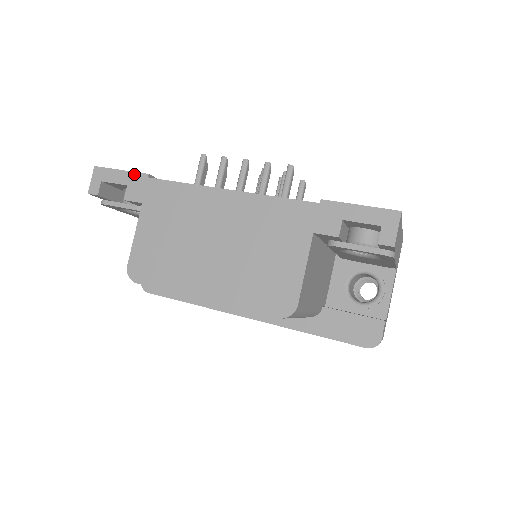
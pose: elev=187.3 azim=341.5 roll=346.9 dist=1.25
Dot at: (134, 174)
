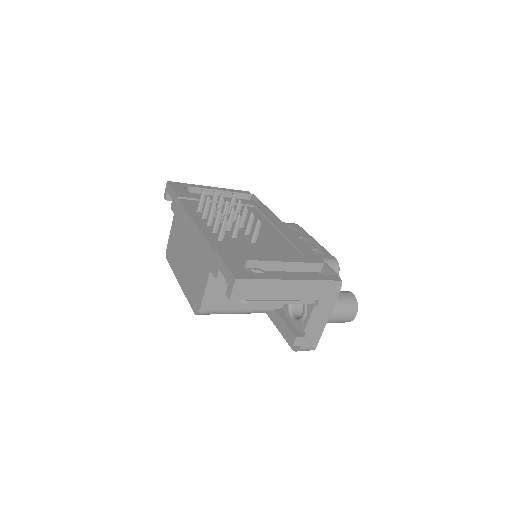
Dot at: (175, 194)
